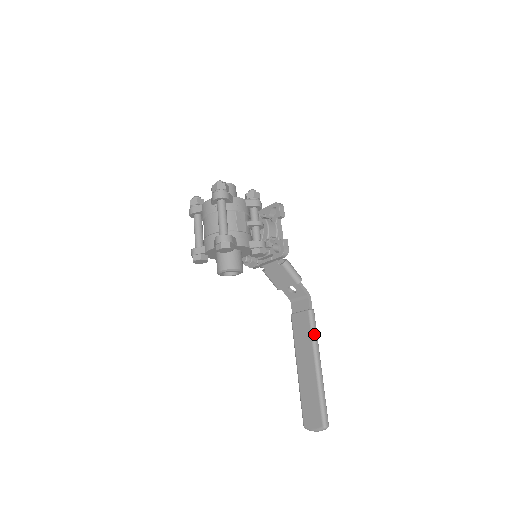
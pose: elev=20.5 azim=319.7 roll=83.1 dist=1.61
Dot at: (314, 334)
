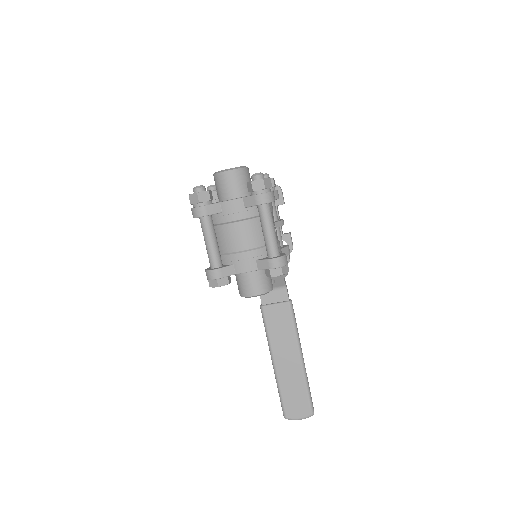
Dot at: (296, 327)
